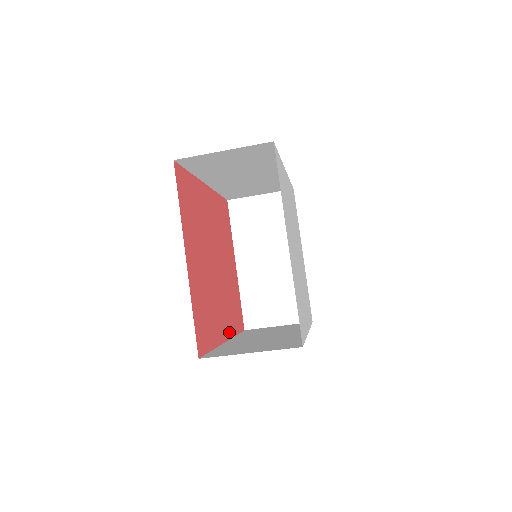
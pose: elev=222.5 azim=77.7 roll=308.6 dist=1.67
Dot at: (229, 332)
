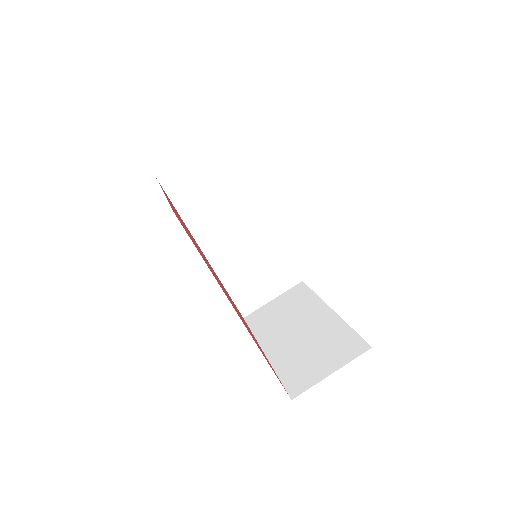
Dot at: occluded
